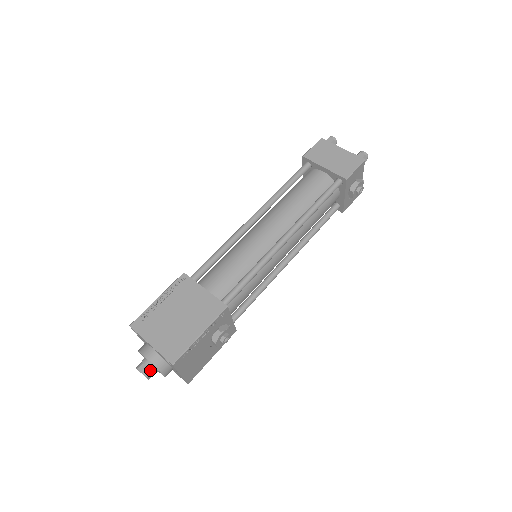
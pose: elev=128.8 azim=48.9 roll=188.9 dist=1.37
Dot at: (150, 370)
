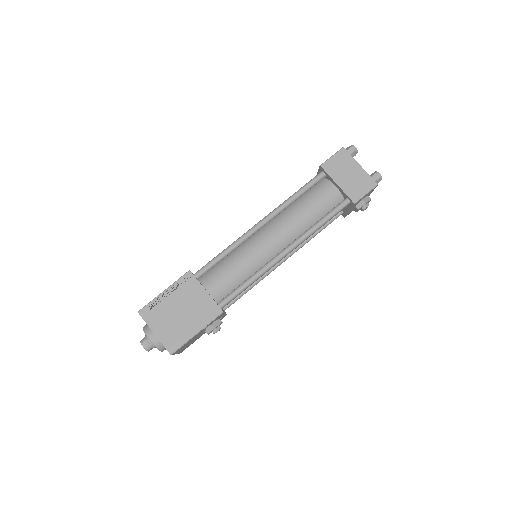
Dot at: (151, 346)
